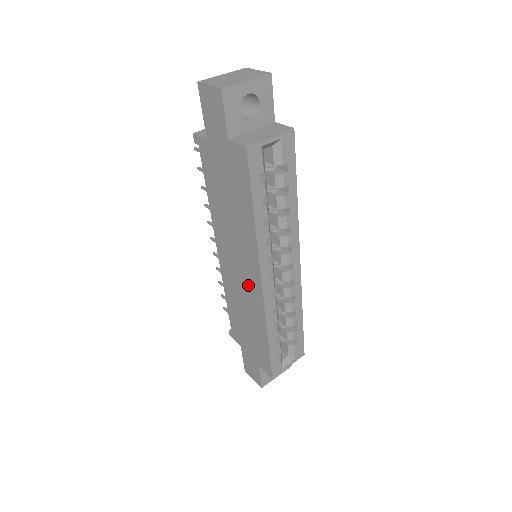
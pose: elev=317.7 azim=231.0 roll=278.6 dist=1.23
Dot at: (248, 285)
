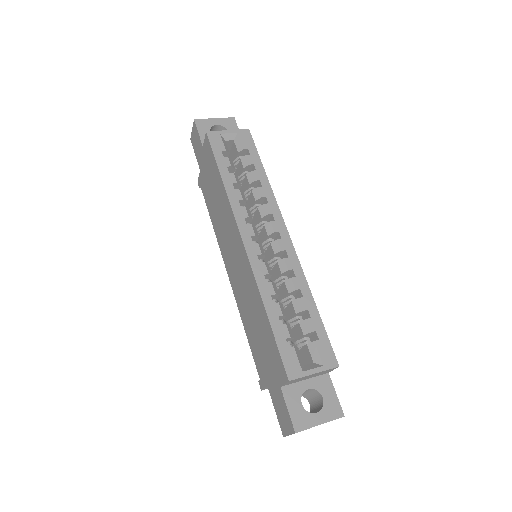
Dot at: (241, 265)
